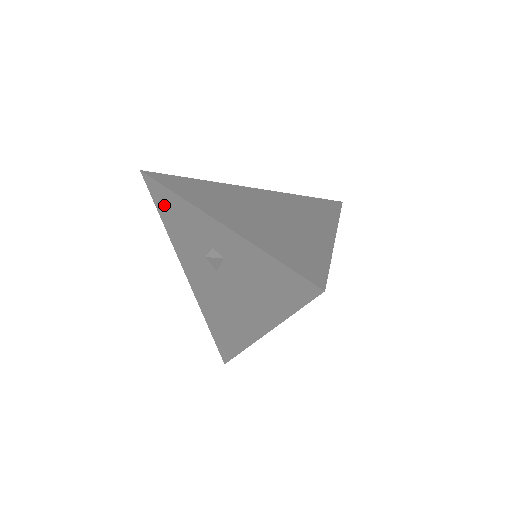
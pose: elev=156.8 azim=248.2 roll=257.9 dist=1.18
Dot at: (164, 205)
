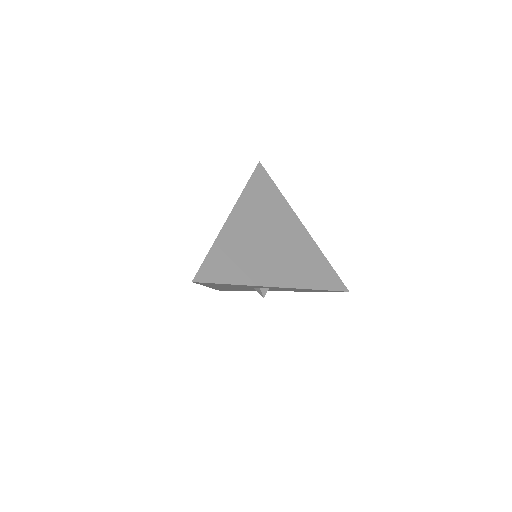
Dot at: occluded
